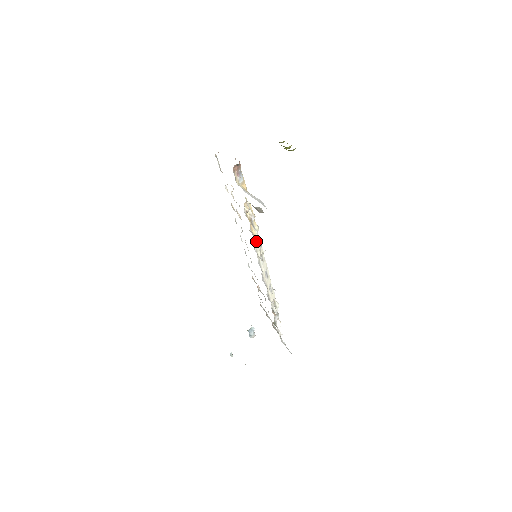
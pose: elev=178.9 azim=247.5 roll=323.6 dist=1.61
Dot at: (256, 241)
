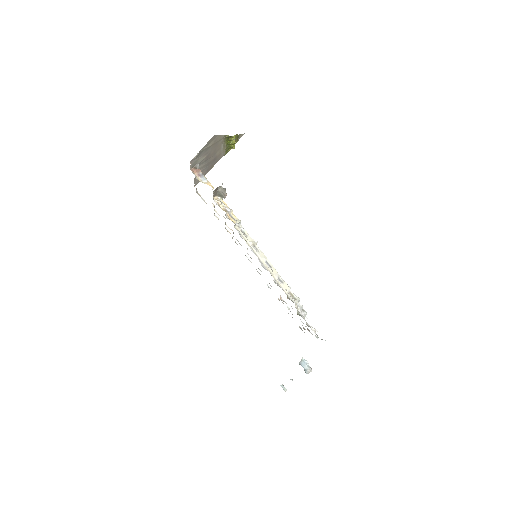
Dot at: (242, 232)
